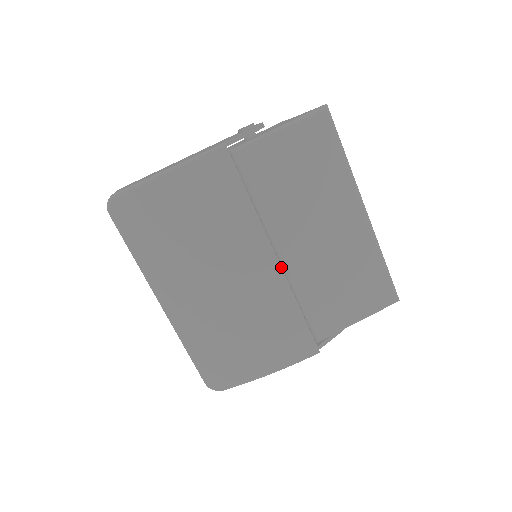
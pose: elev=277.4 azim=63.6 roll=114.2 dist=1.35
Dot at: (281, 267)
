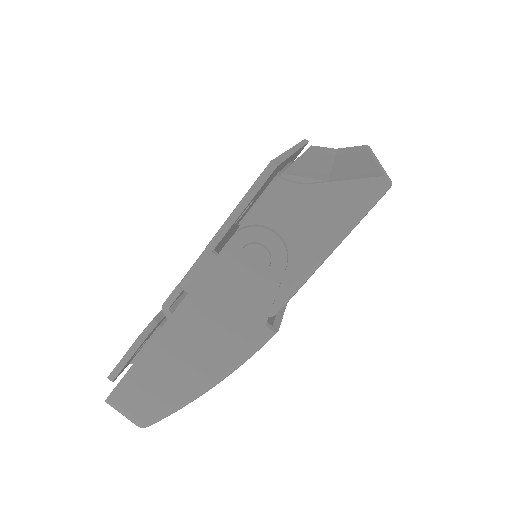
Dot at: occluded
